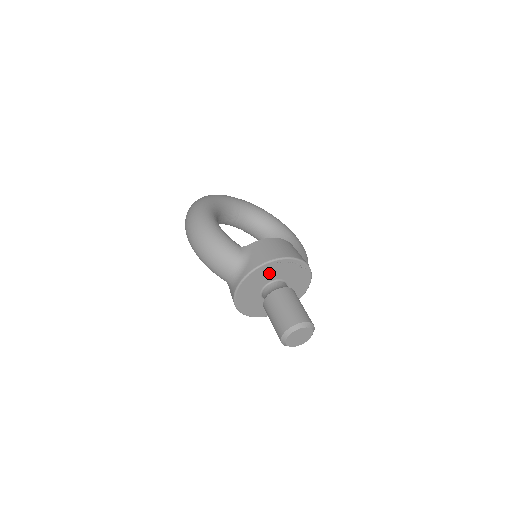
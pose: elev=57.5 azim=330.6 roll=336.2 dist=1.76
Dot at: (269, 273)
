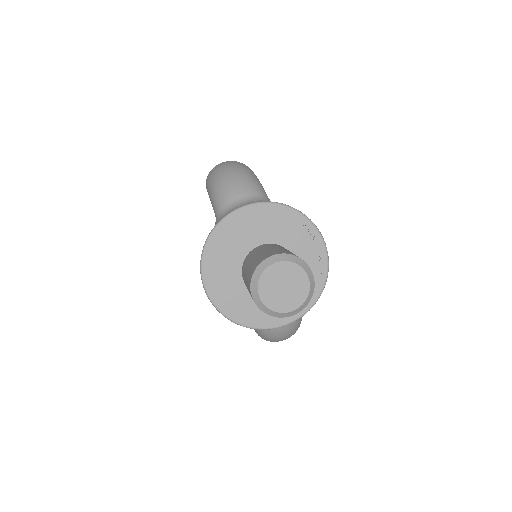
Dot at: (285, 230)
